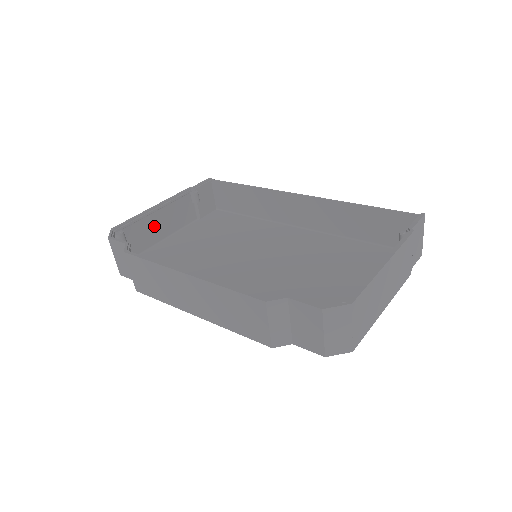
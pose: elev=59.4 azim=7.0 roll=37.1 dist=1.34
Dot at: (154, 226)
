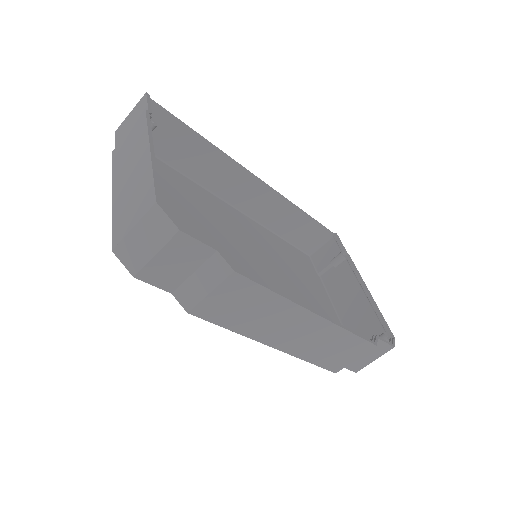
Dot at: occluded
